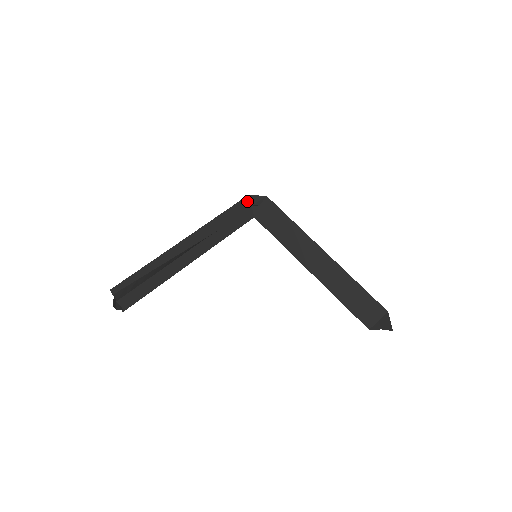
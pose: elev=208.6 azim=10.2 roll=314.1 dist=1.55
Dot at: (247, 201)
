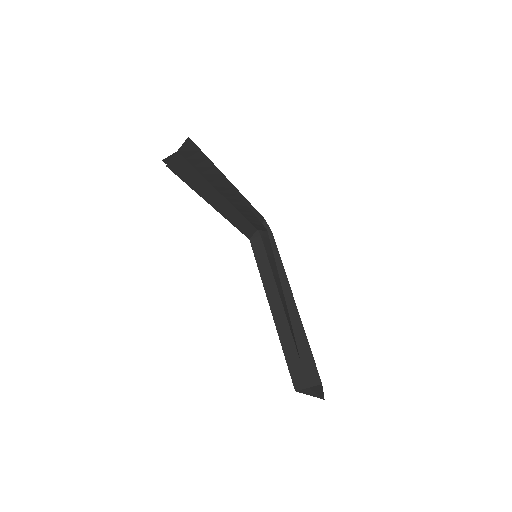
Dot at: (261, 222)
